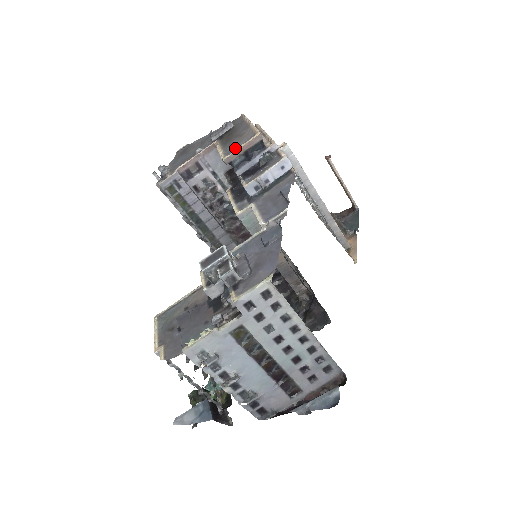
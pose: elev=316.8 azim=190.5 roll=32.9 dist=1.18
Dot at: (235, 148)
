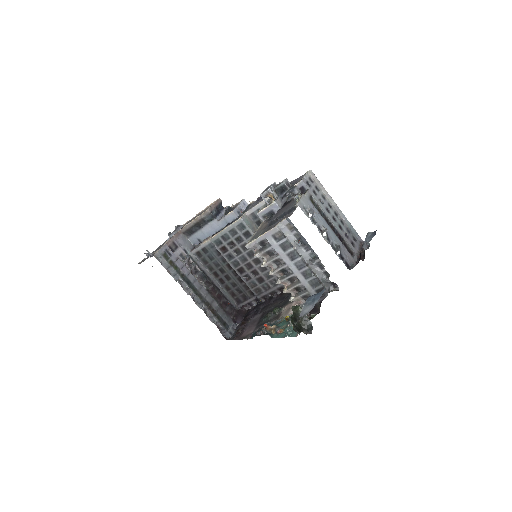
Dot at: occluded
